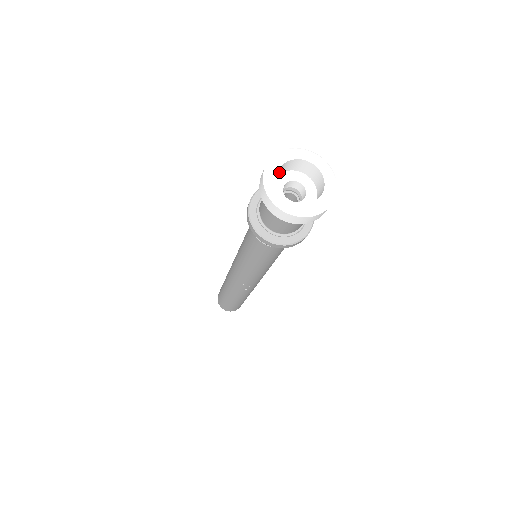
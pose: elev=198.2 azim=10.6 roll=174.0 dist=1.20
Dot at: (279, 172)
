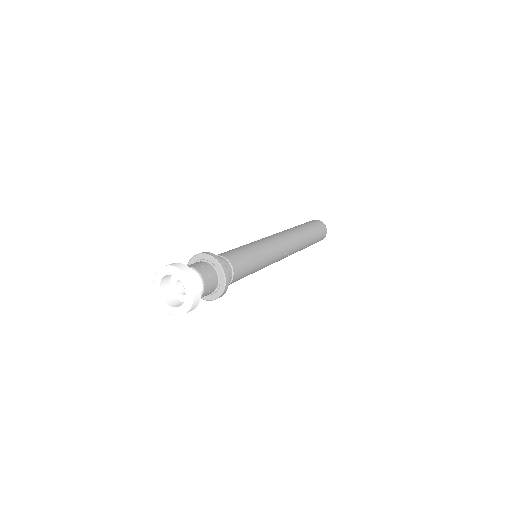
Dot at: (168, 288)
